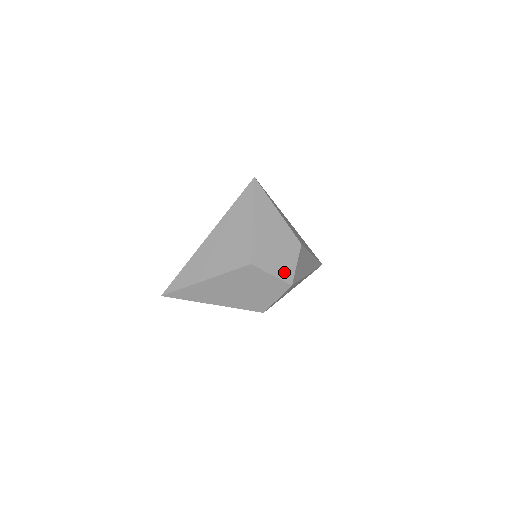
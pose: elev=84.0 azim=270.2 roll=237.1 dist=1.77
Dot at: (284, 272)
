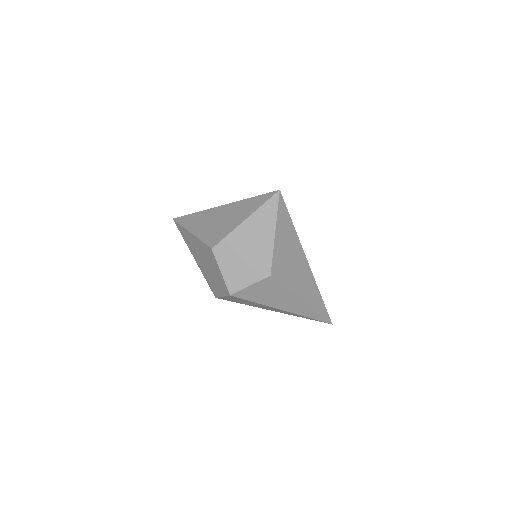
Dot at: (233, 280)
